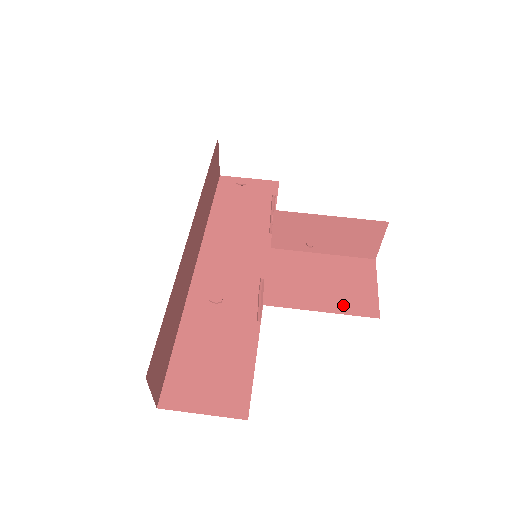
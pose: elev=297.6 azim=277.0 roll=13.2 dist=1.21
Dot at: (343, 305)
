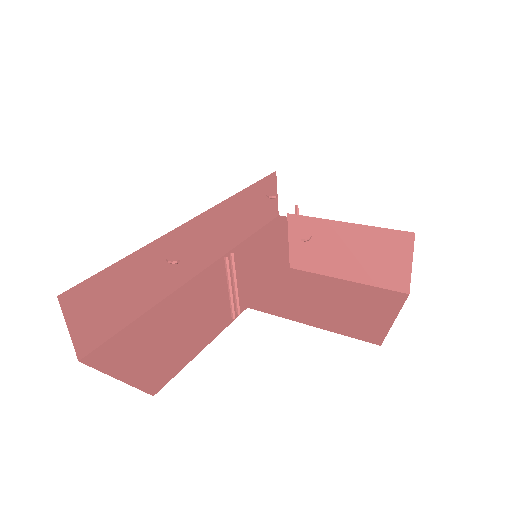
Dot at: (340, 324)
